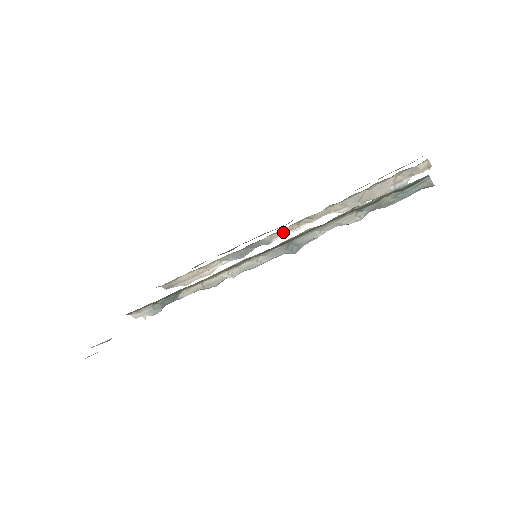
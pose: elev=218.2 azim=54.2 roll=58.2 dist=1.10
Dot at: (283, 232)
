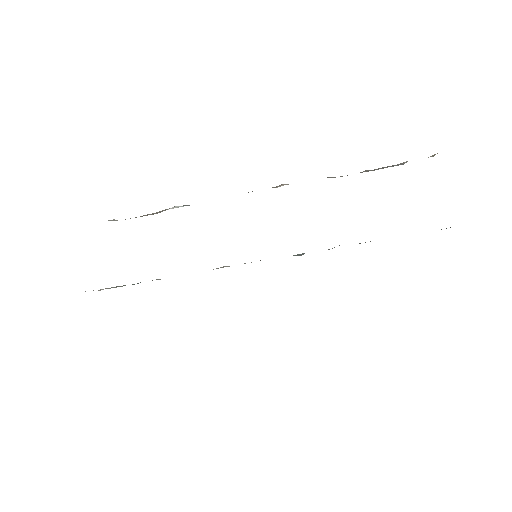
Dot at: occluded
